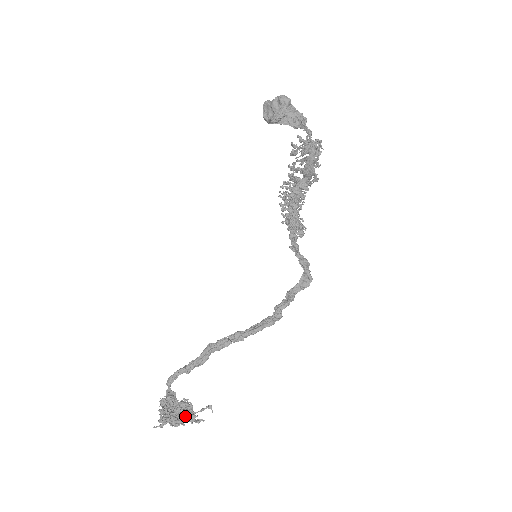
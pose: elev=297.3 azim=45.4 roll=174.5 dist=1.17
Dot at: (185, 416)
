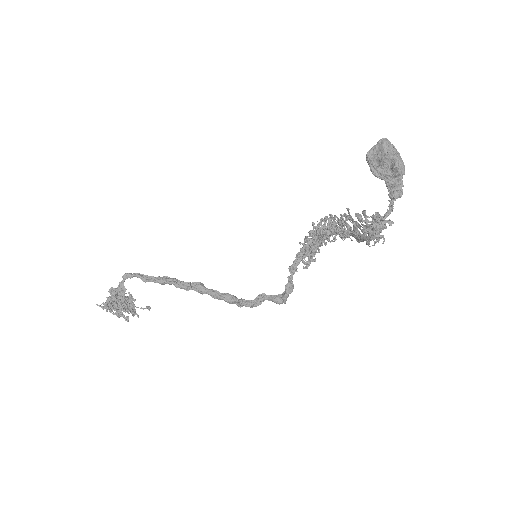
Dot at: (126, 307)
